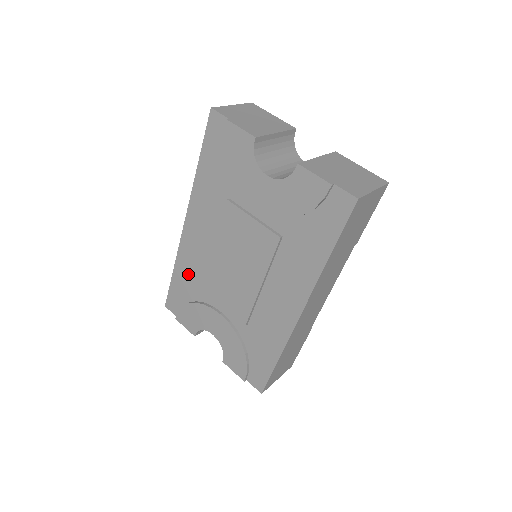
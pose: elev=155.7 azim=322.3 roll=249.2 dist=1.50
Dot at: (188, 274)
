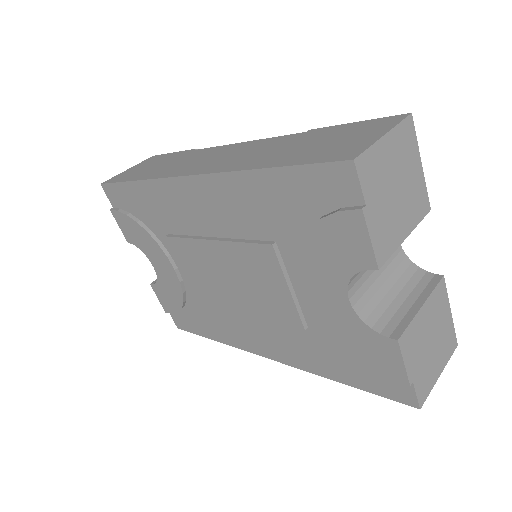
Dot at: (155, 206)
